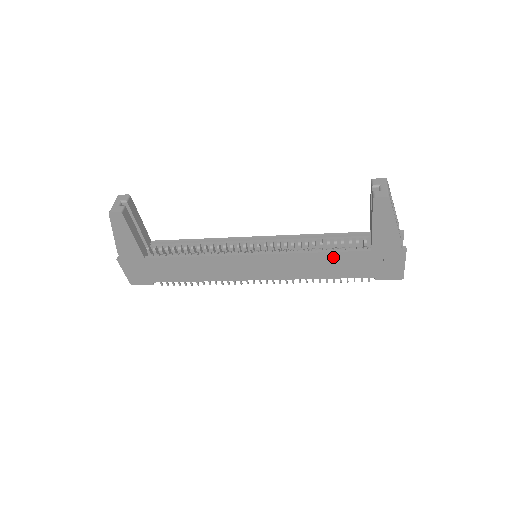
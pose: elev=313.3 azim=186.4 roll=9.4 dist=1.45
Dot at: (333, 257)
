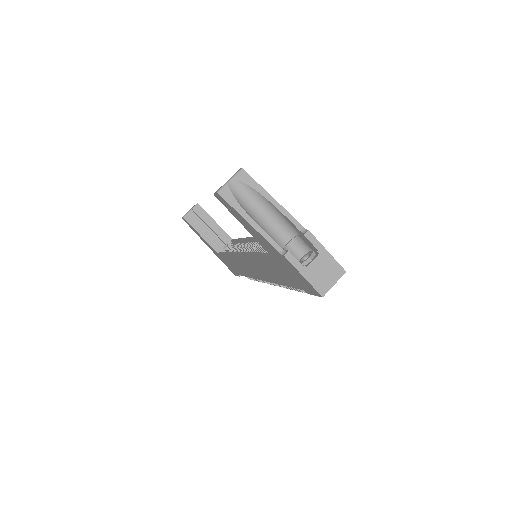
Dot at: (264, 261)
